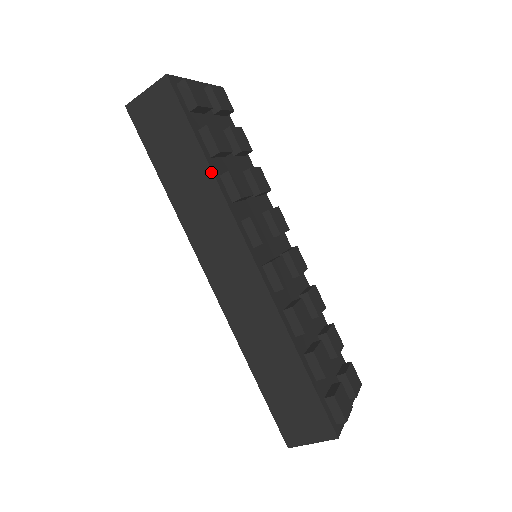
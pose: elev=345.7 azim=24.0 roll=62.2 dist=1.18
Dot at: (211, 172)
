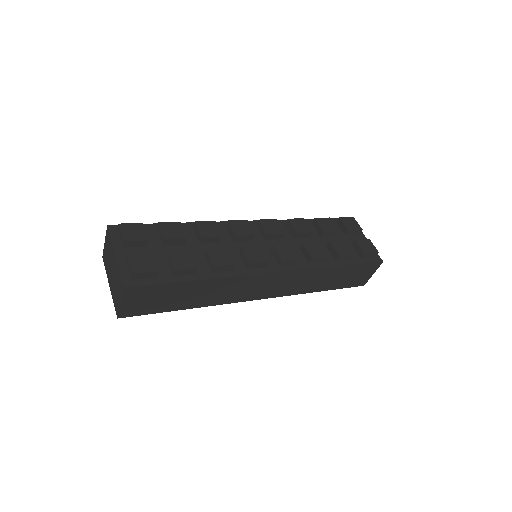
Dot at: (210, 280)
